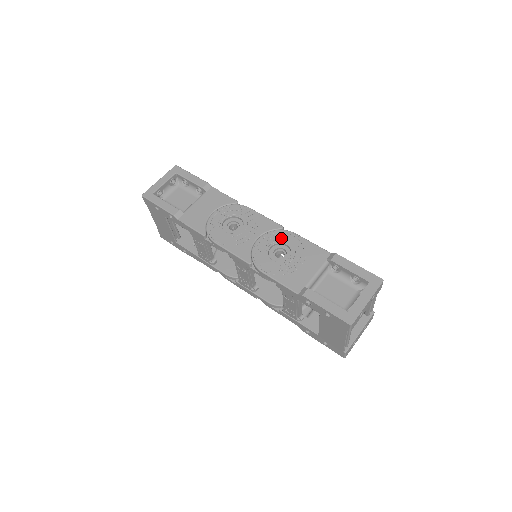
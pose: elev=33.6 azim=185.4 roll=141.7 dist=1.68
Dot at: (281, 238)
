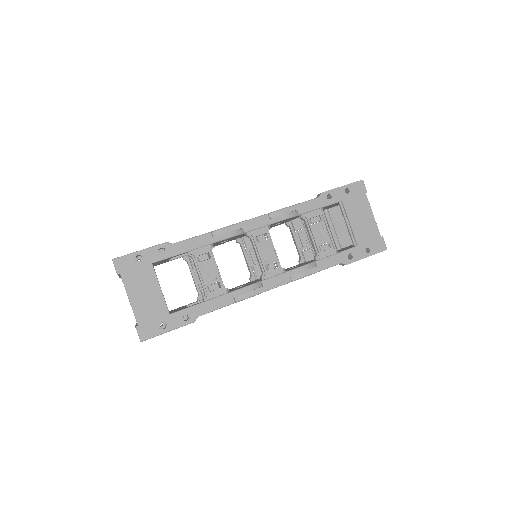
Dot at: occluded
